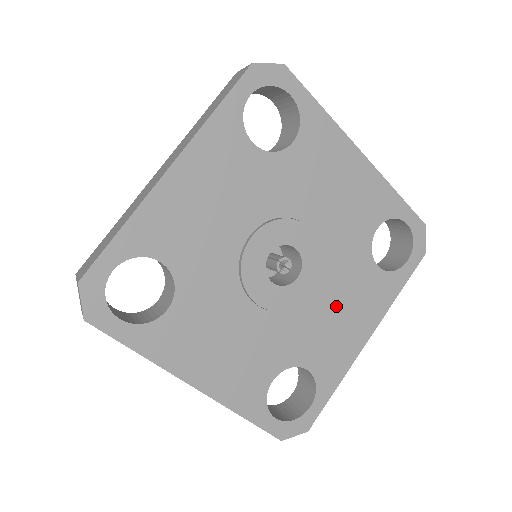
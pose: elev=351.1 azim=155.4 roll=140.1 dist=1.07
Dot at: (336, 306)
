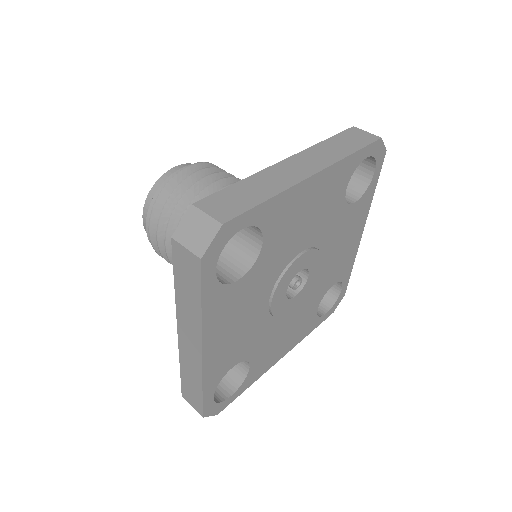
Dot at: (289, 326)
